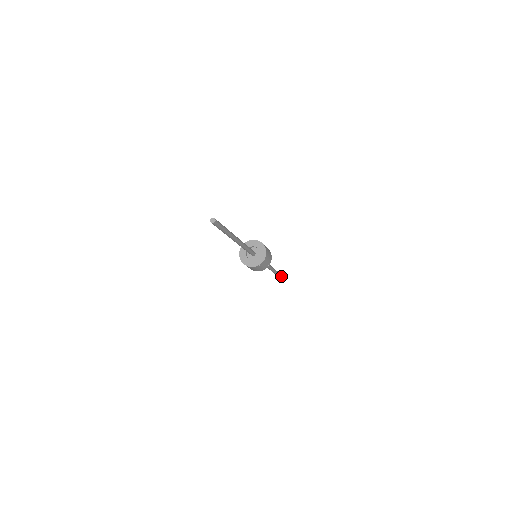
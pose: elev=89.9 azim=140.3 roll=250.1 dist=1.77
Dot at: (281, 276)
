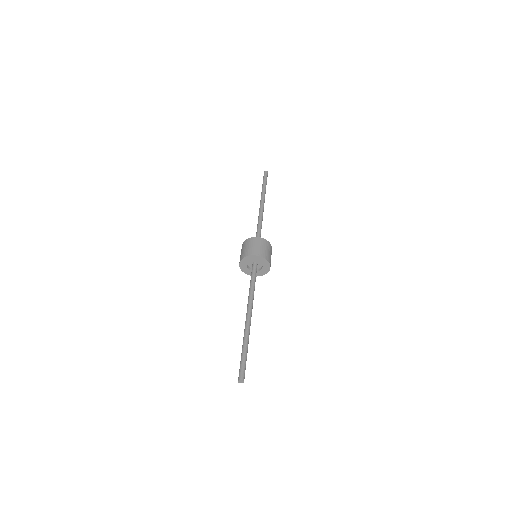
Dot at: (266, 179)
